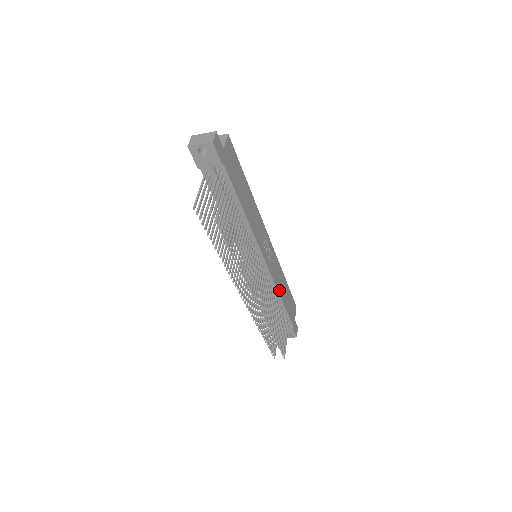
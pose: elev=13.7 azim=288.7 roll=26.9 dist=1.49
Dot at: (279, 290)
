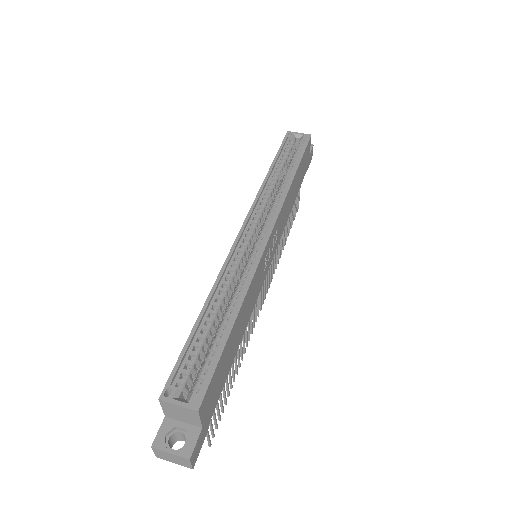
Dot at: (289, 213)
